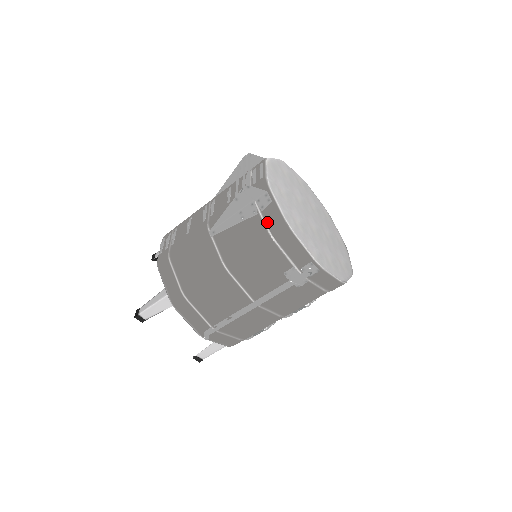
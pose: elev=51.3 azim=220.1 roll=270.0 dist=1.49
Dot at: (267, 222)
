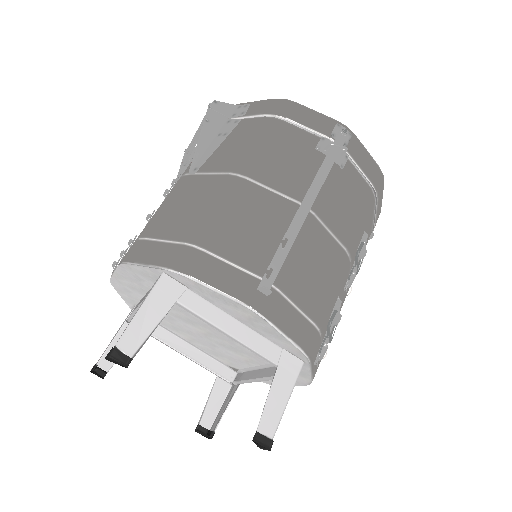
Dot at: (259, 113)
